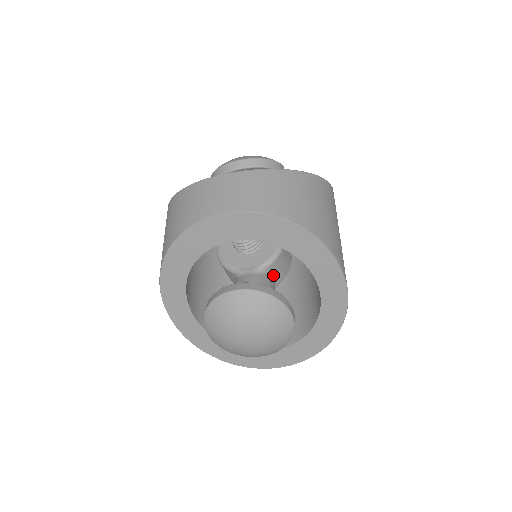
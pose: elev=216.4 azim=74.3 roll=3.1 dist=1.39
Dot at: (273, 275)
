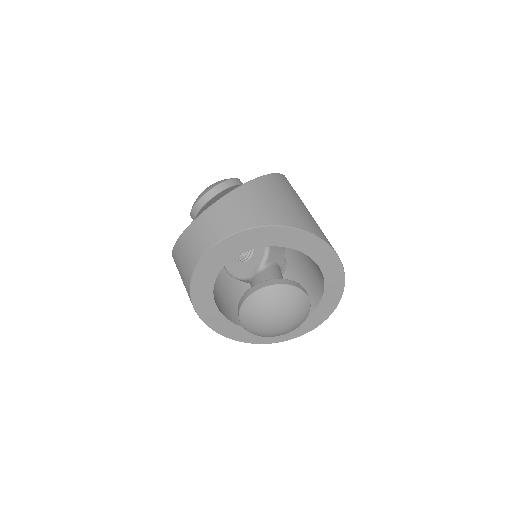
Dot at: (274, 264)
